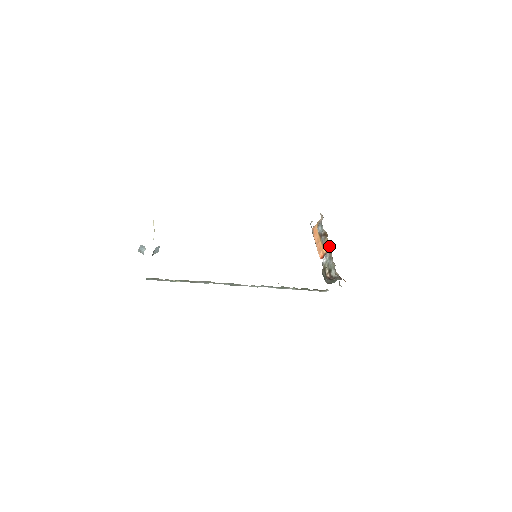
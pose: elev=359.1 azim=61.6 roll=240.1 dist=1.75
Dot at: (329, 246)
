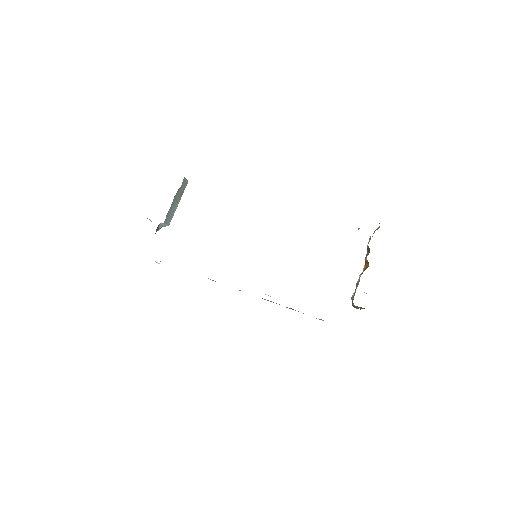
Dot at: (368, 266)
